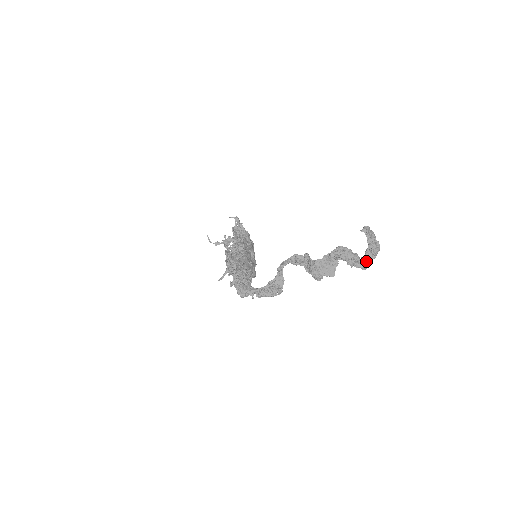
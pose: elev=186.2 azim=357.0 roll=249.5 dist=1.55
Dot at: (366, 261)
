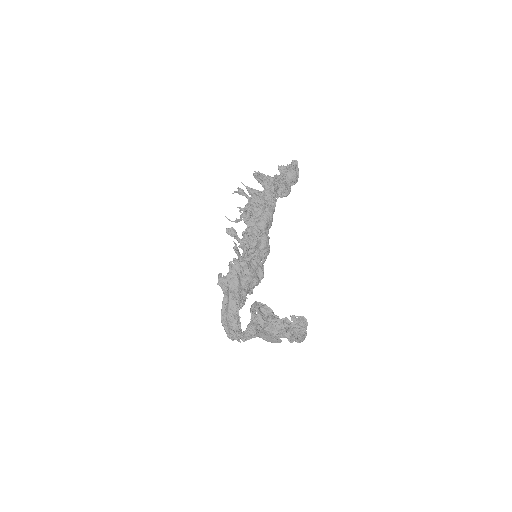
Dot at: (297, 337)
